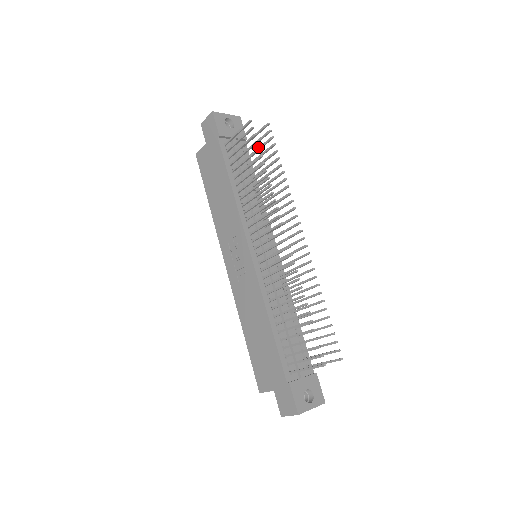
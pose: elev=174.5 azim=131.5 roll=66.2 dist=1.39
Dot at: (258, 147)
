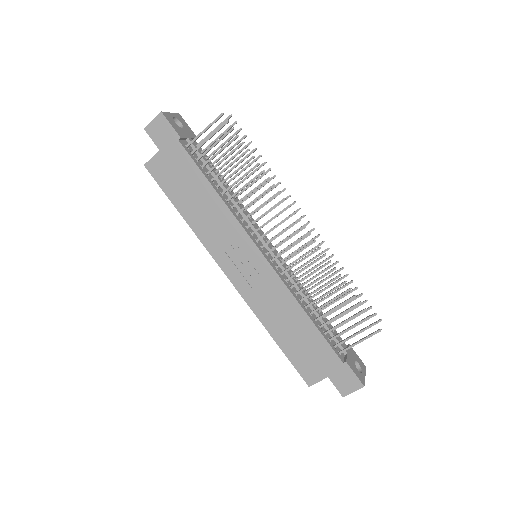
Dot at: (222, 143)
